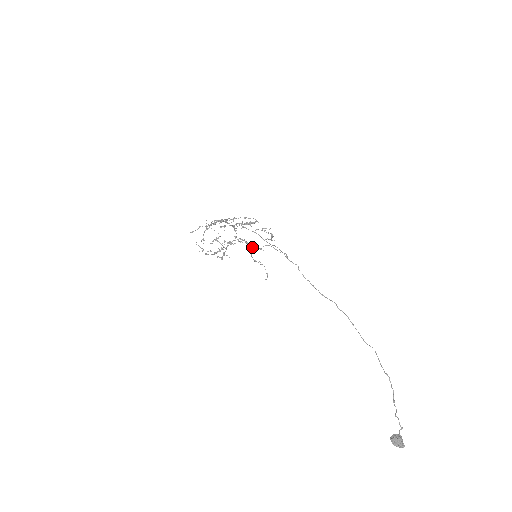
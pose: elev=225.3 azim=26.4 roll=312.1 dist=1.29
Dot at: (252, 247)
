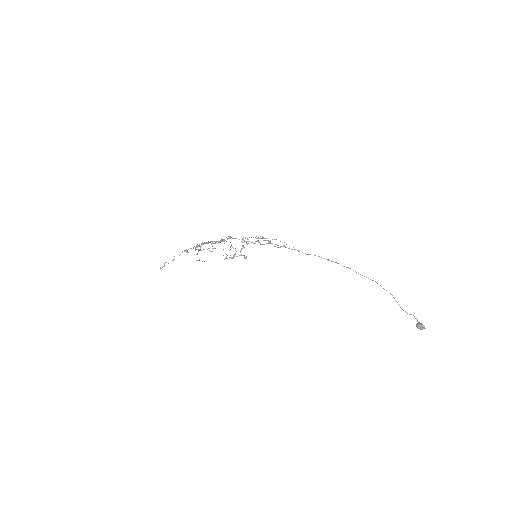
Dot at: (268, 240)
